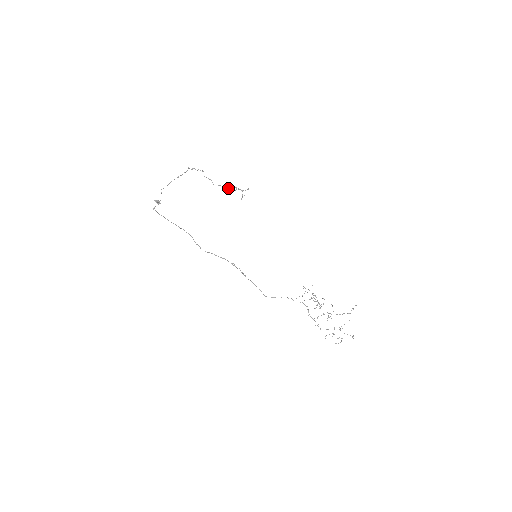
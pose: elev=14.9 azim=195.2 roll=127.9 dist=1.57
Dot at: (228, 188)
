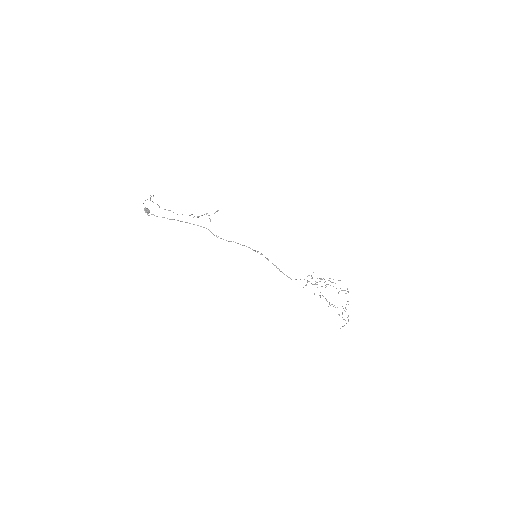
Dot at: occluded
